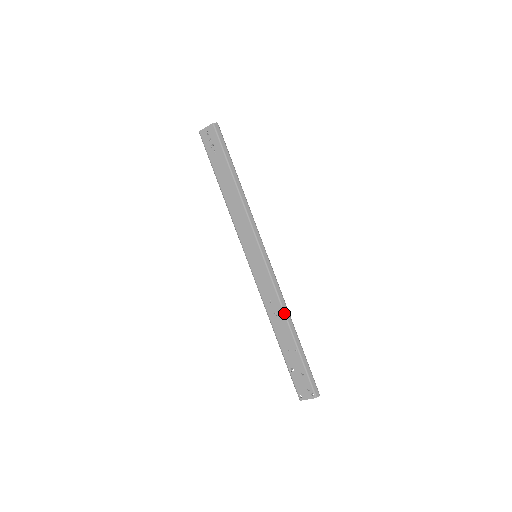
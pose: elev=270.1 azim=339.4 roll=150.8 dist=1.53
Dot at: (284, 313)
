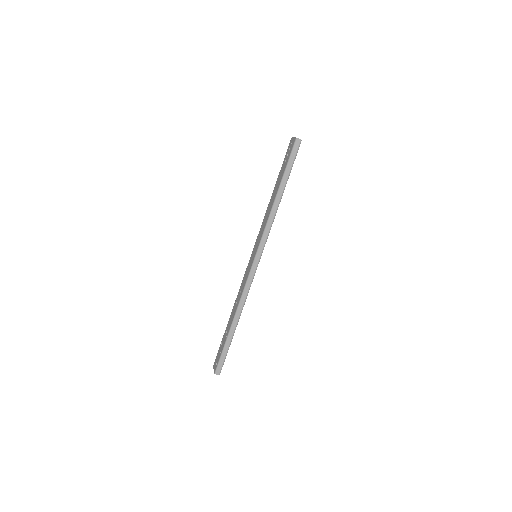
Dot at: (237, 307)
